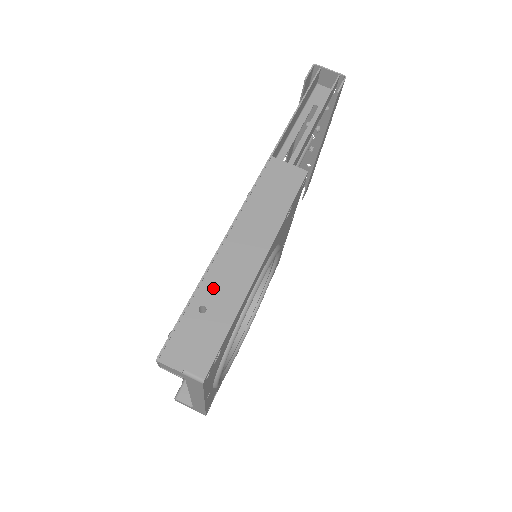
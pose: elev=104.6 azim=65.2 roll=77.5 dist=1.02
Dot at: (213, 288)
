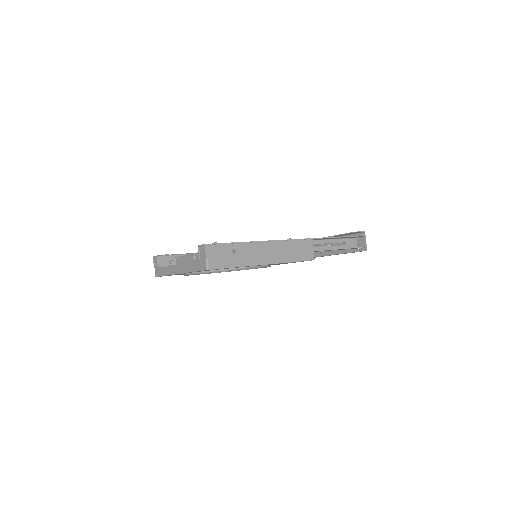
Dot at: (245, 249)
